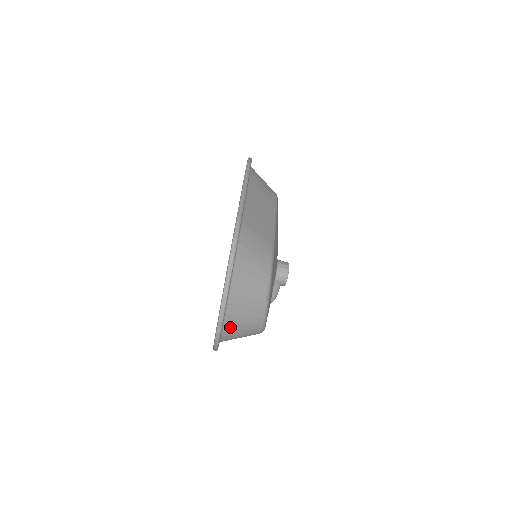
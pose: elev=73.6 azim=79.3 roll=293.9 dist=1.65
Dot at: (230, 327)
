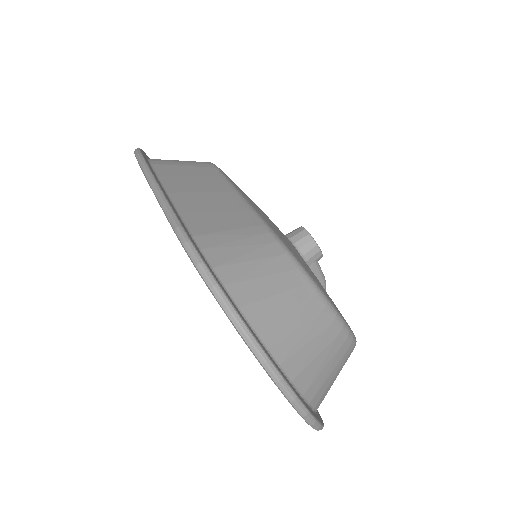
Dot at: (313, 388)
